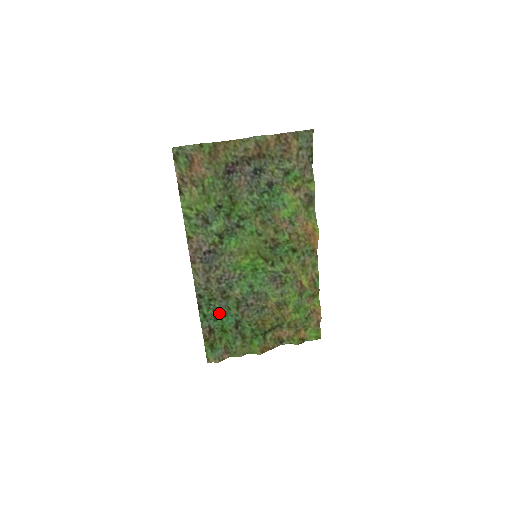
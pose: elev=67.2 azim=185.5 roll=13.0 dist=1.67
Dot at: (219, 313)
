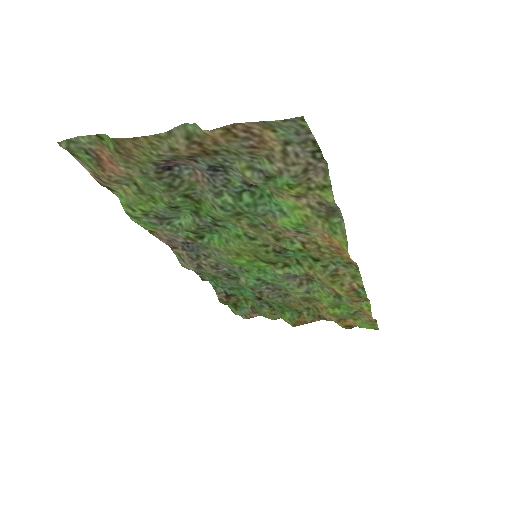
Dot at: (232, 287)
